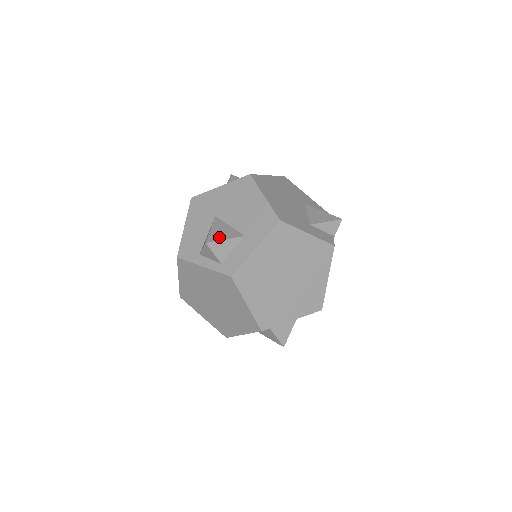
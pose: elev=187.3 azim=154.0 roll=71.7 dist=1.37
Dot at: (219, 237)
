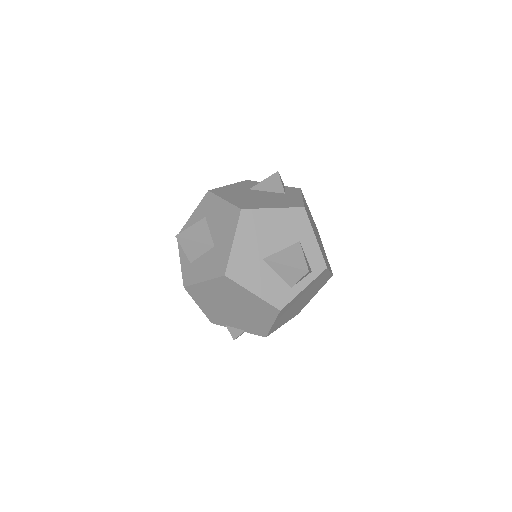
Dot at: (301, 260)
